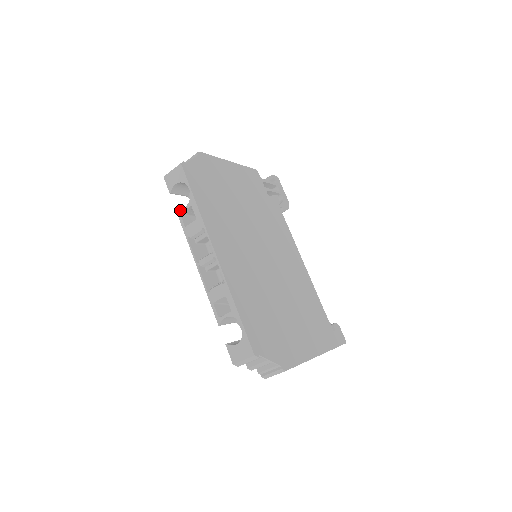
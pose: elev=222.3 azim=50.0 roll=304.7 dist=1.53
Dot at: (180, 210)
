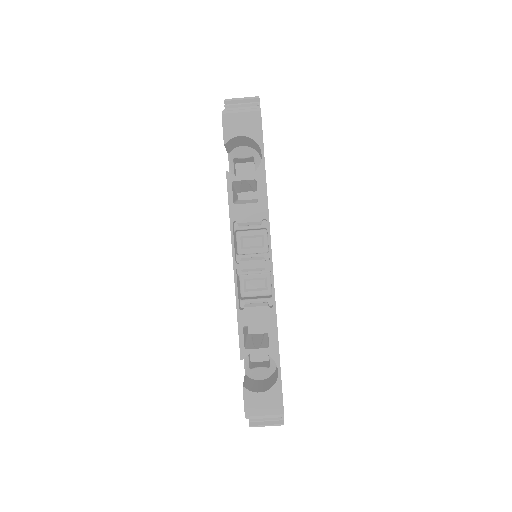
Dot at: (234, 176)
